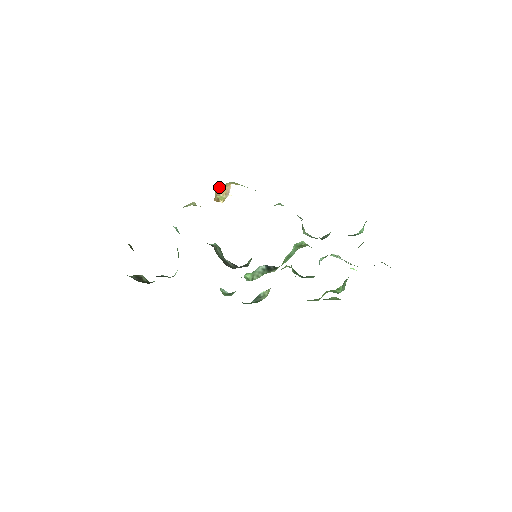
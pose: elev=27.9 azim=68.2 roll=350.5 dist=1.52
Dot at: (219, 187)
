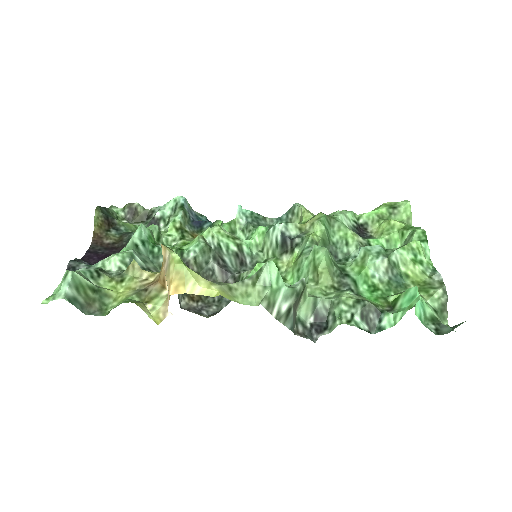
Dot at: (164, 253)
